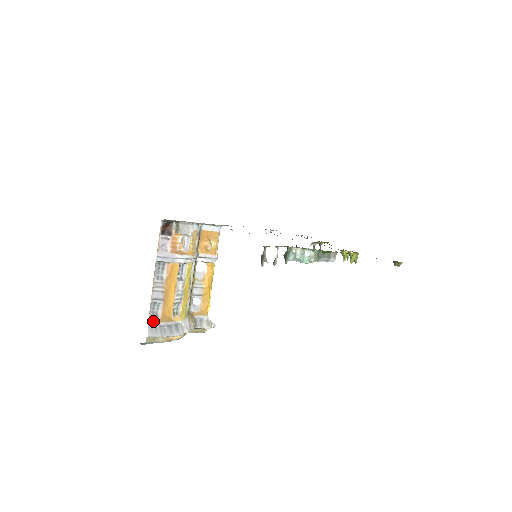
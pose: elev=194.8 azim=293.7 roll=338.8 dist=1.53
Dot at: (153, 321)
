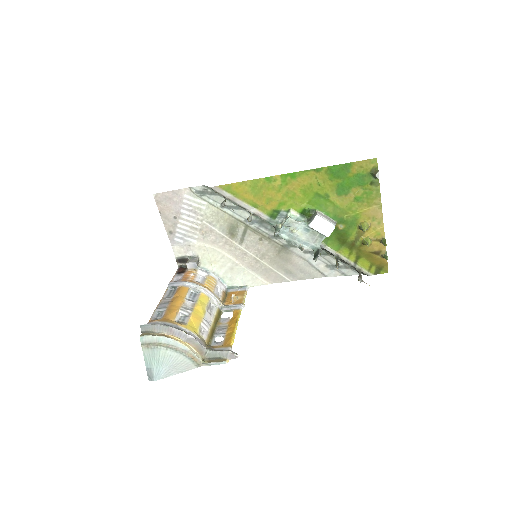
Dot at: (152, 322)
